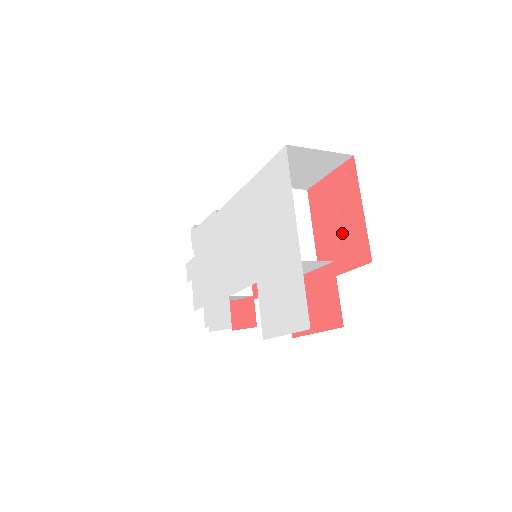
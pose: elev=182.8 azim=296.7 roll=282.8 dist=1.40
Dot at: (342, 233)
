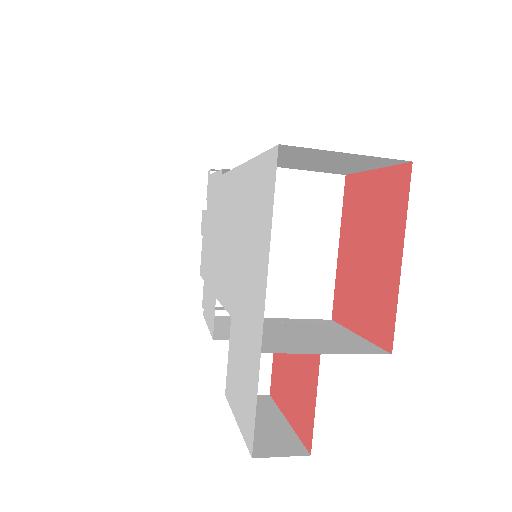
Dot at: (368, 276)
